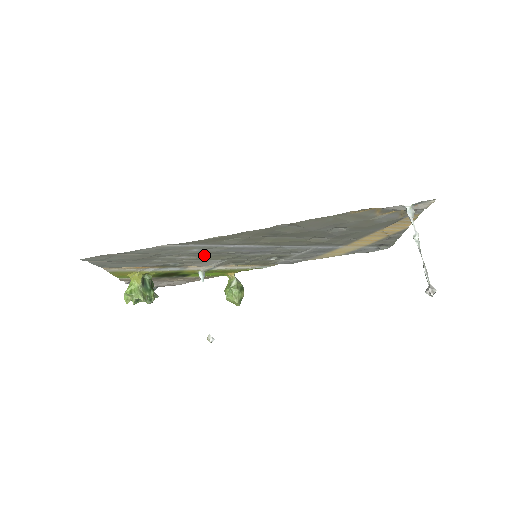
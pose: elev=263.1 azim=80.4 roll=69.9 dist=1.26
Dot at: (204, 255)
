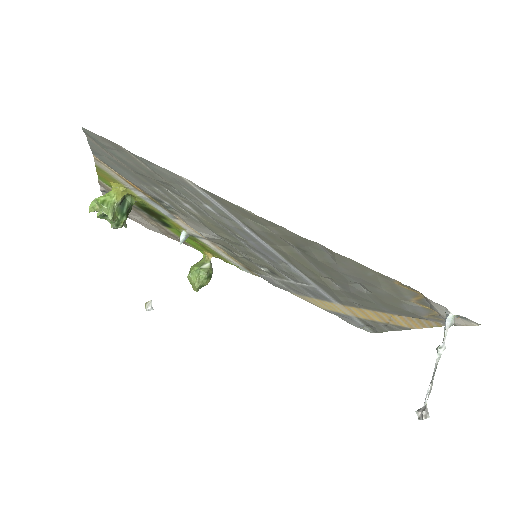
Dot at: (210, 219)
